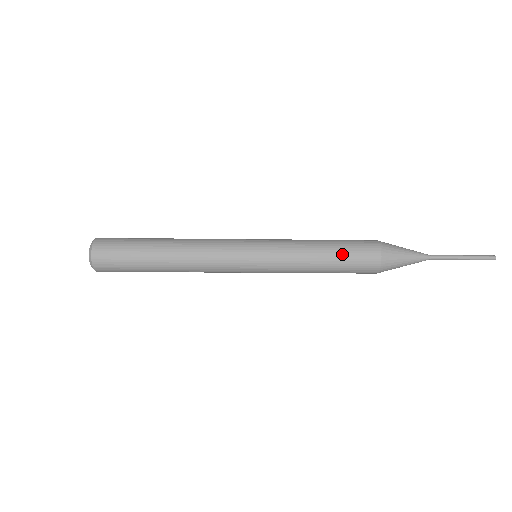
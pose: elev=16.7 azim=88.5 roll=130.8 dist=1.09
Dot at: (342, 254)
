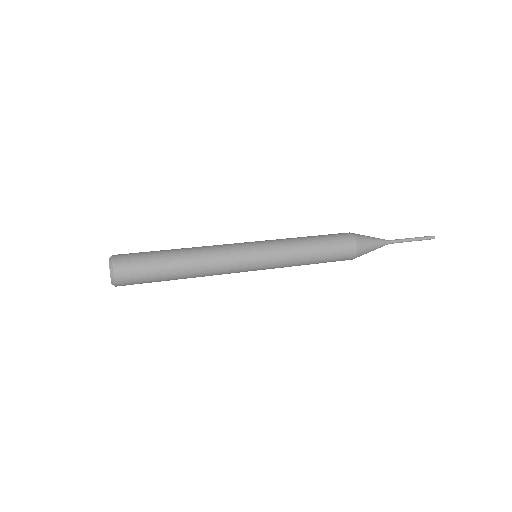
Dot at: (326, 260)
